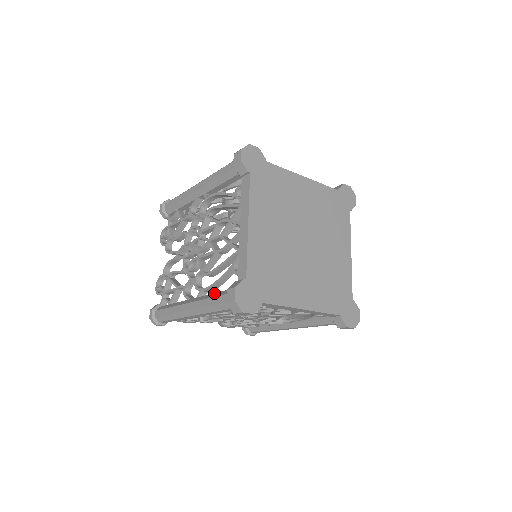
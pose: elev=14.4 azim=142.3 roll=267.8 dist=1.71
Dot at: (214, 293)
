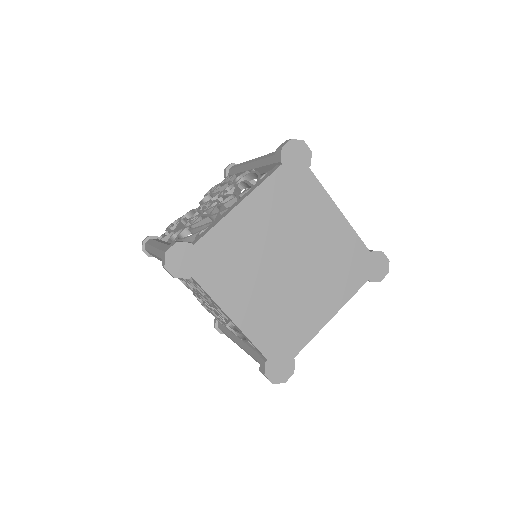
Dot at: (251, 349)
